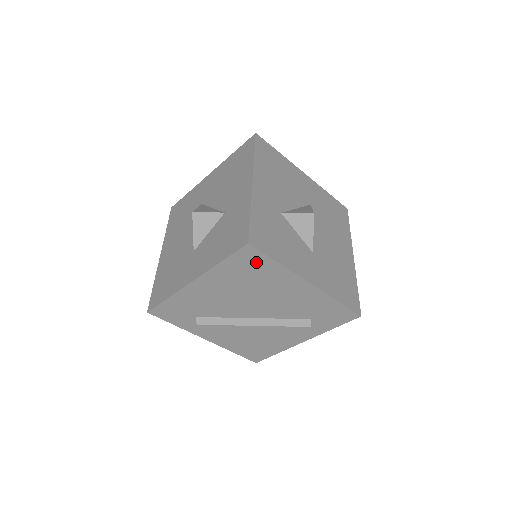
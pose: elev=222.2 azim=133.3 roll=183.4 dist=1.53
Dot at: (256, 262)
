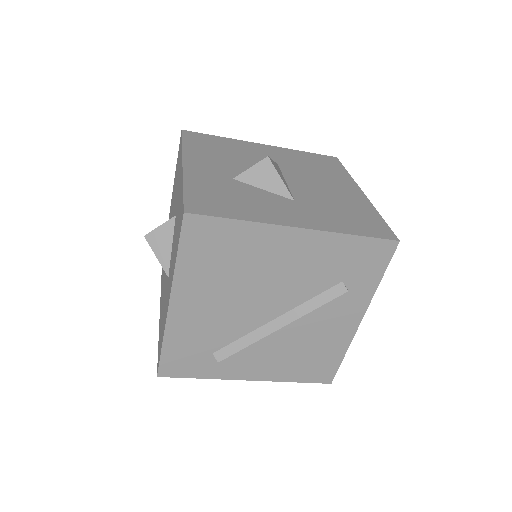
Dot at: (214, 234)
